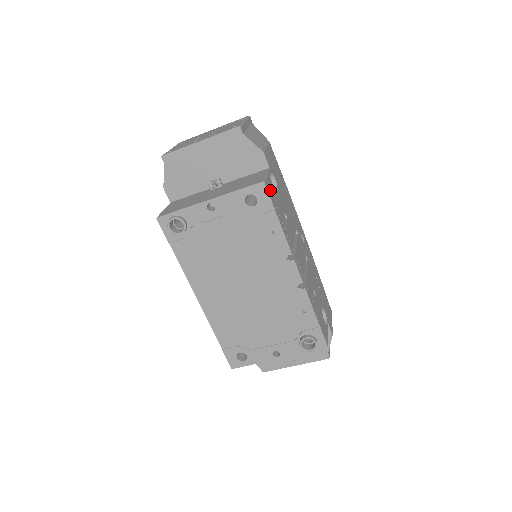
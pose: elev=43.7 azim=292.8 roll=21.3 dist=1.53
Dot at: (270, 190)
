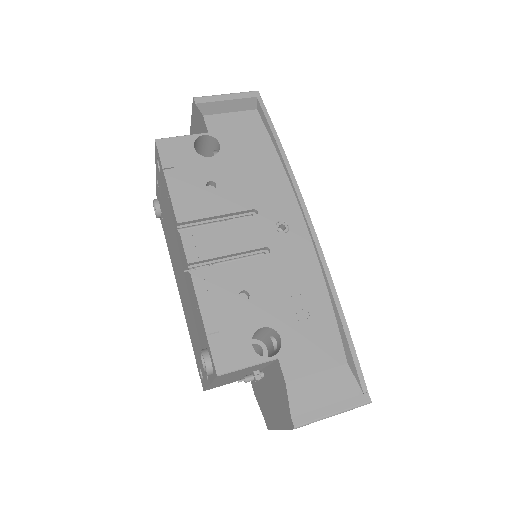
Dot at: (172, 150)
